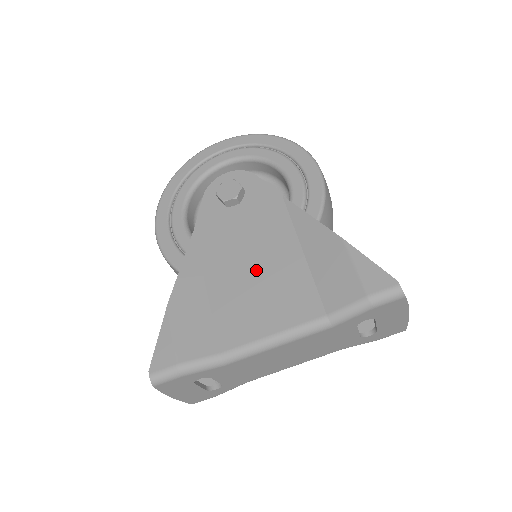
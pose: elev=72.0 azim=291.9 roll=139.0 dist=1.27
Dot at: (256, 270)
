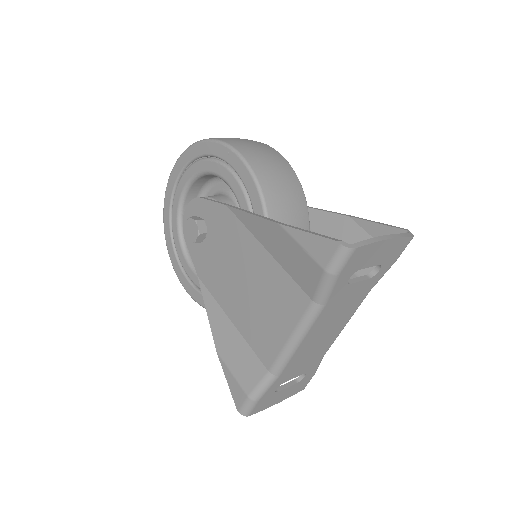
Dot at: (249, 287)
